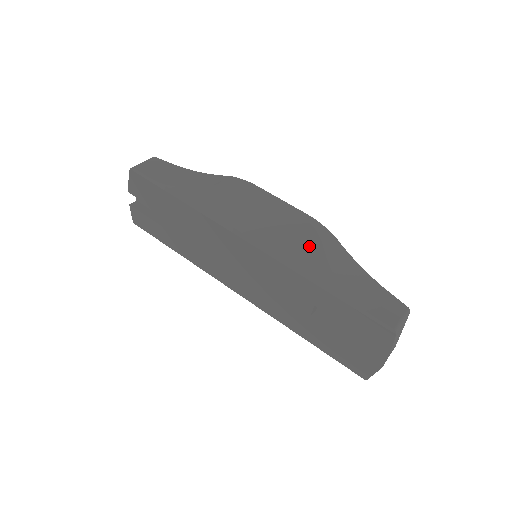
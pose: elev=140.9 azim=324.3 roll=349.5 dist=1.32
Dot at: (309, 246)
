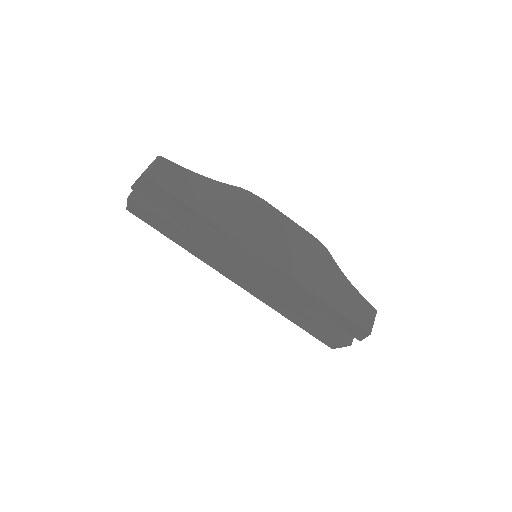
Dot at: (313, 265)
